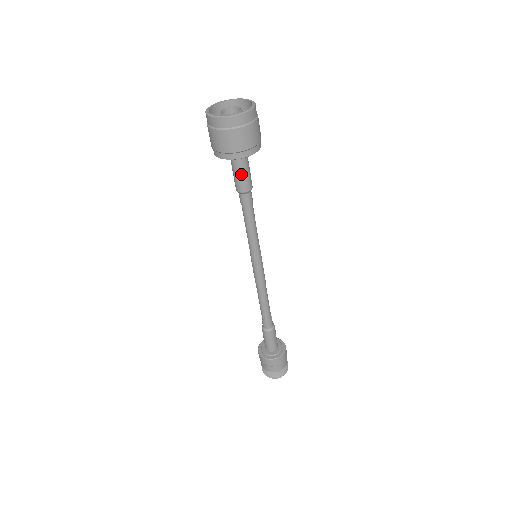
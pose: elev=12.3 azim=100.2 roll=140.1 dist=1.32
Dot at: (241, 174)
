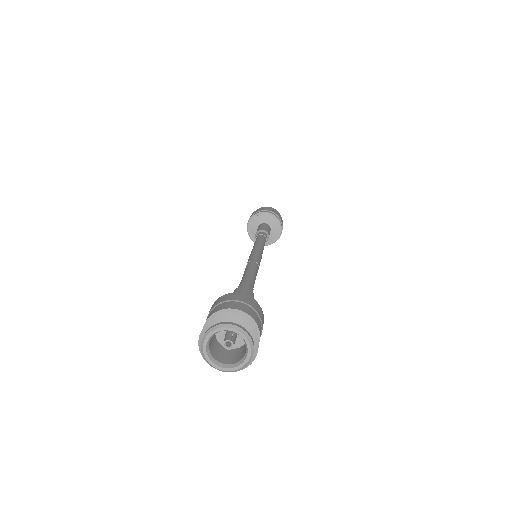
Dot at: occluded
